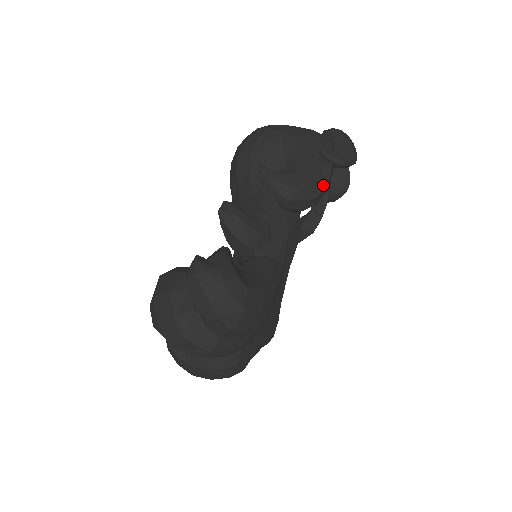
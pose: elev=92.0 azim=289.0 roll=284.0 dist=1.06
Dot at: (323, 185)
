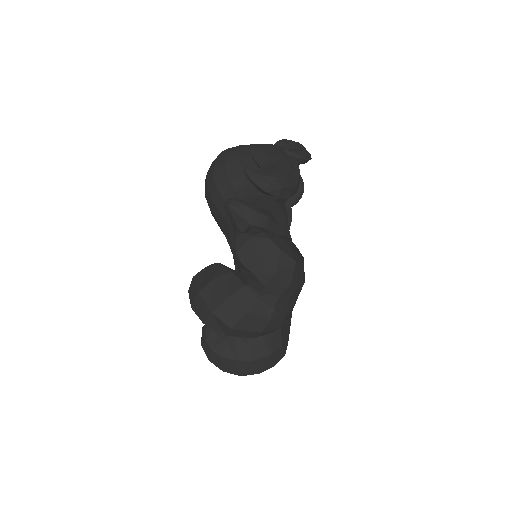
Dot at: (298, 175)
